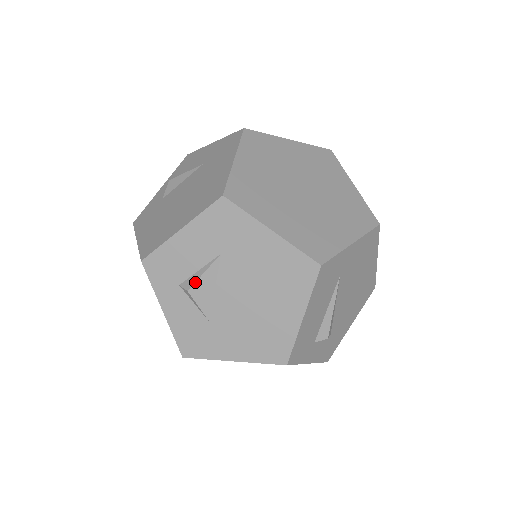
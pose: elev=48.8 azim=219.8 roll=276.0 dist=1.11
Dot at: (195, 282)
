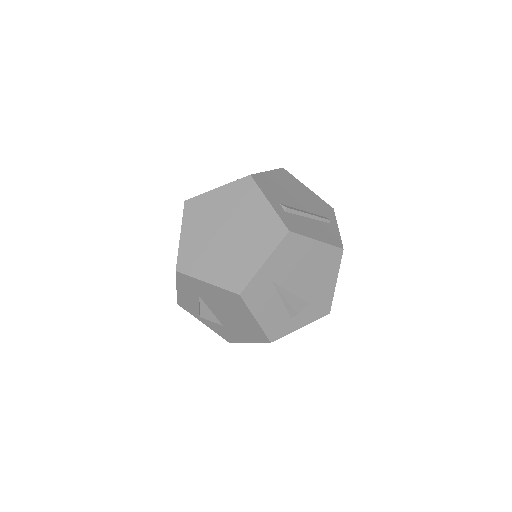
Dot at: (200, 312)
